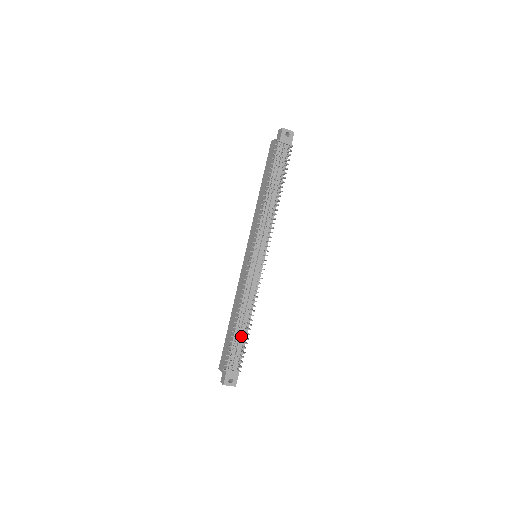
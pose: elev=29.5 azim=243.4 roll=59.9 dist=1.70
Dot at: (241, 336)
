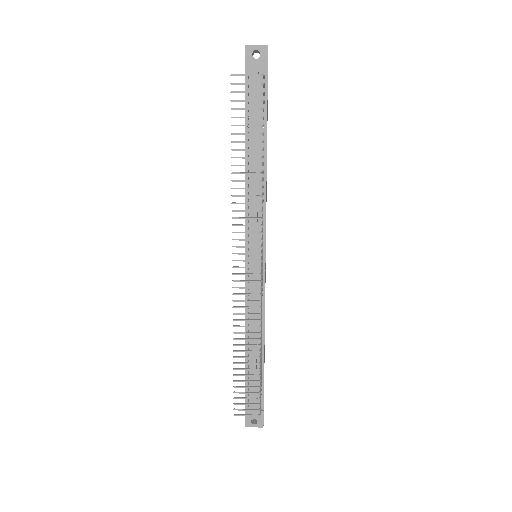
Dot at: (255, 368)
